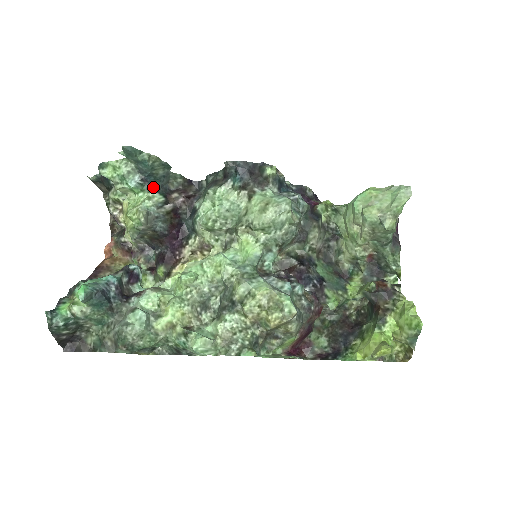
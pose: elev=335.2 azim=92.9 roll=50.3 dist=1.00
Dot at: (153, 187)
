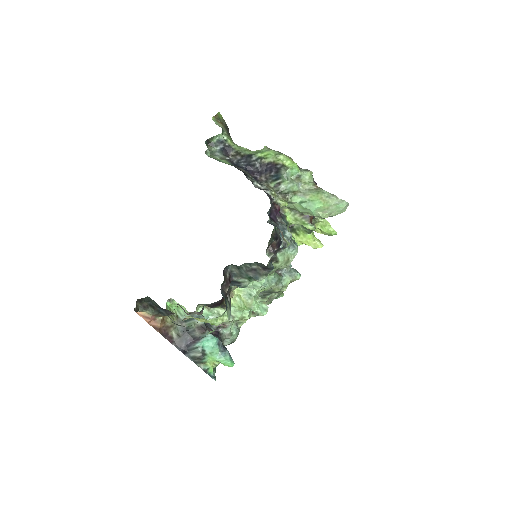
Dot at: (226, 306)
